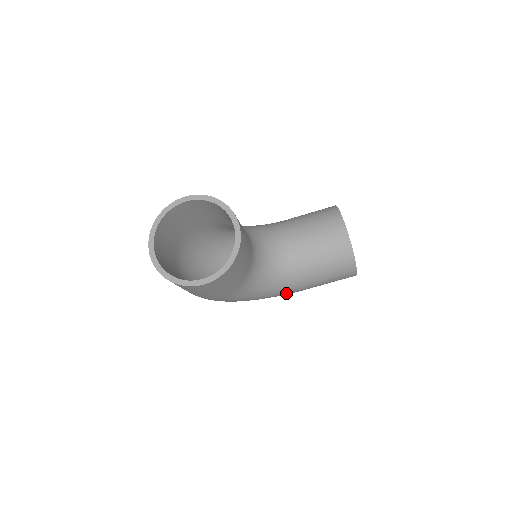
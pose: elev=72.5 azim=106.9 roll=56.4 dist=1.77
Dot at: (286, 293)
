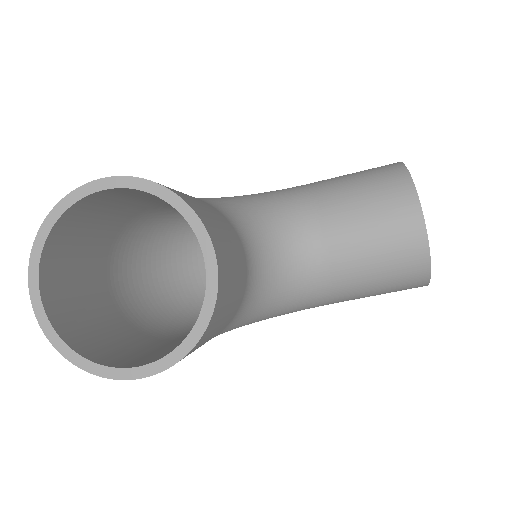
Dot at: occluded
